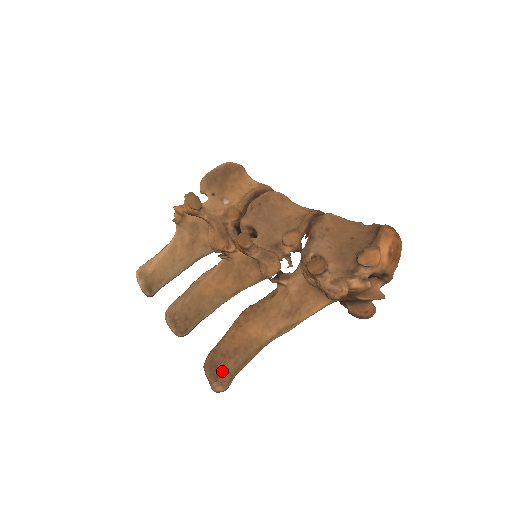
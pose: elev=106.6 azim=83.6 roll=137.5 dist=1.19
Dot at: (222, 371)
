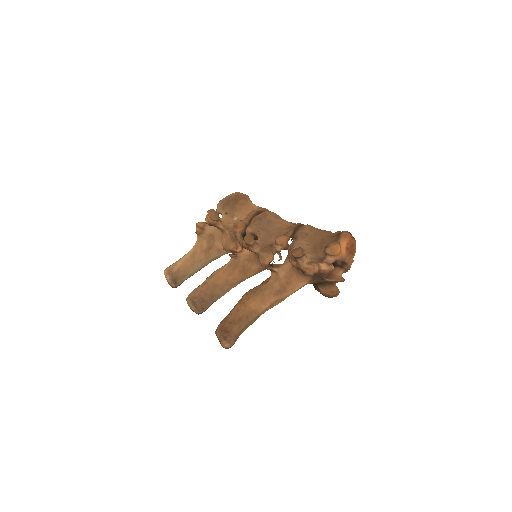
Dot at: (229, 333)
